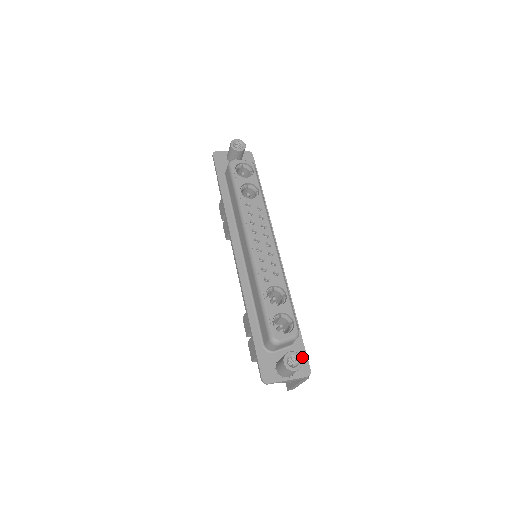
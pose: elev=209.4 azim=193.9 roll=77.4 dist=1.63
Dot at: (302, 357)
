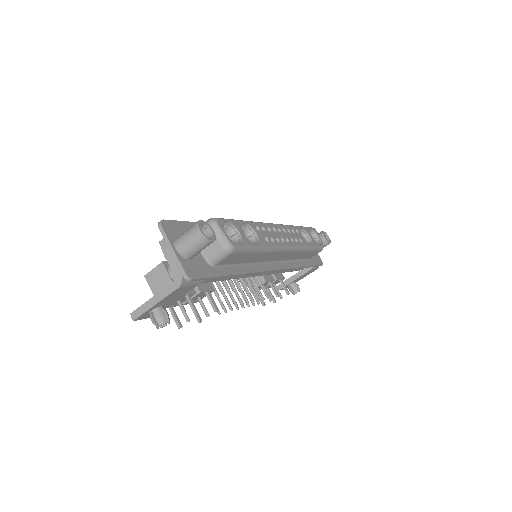
Dot at: (202, 272)
